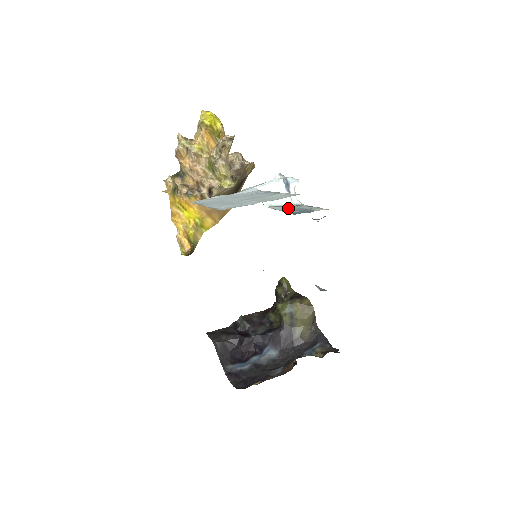
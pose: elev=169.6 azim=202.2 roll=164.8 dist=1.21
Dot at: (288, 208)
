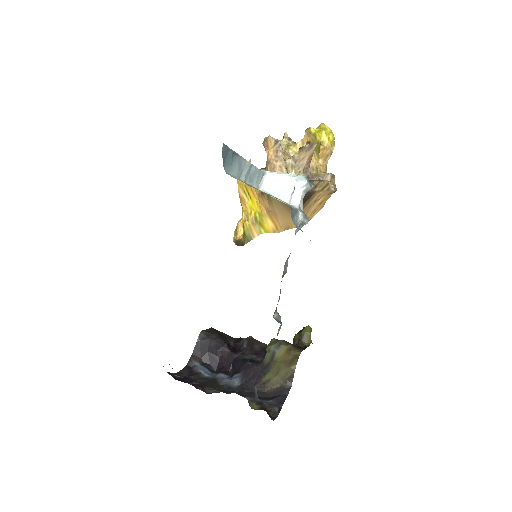
Dot at: occluded
